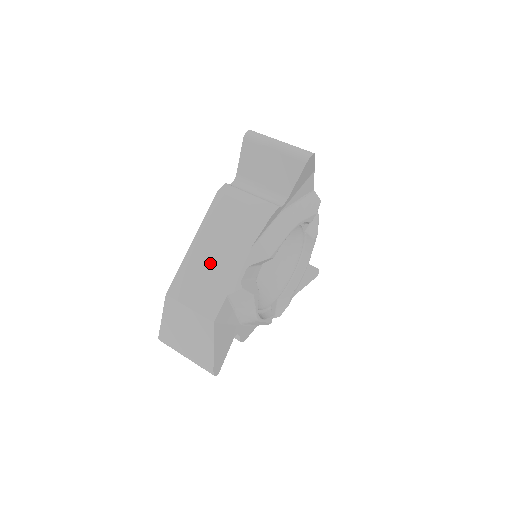
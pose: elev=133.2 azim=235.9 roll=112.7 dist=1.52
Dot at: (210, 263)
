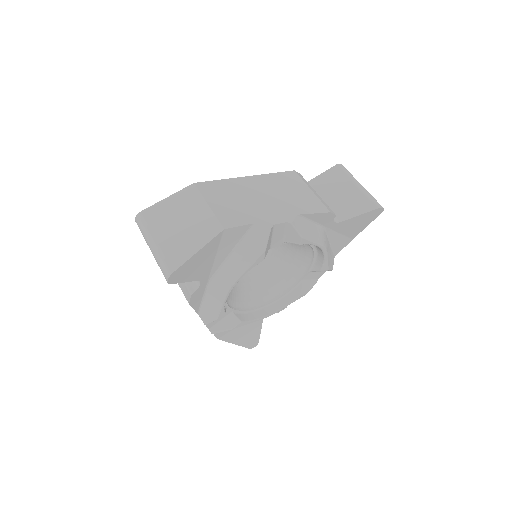
Dot at: (254, 197)
